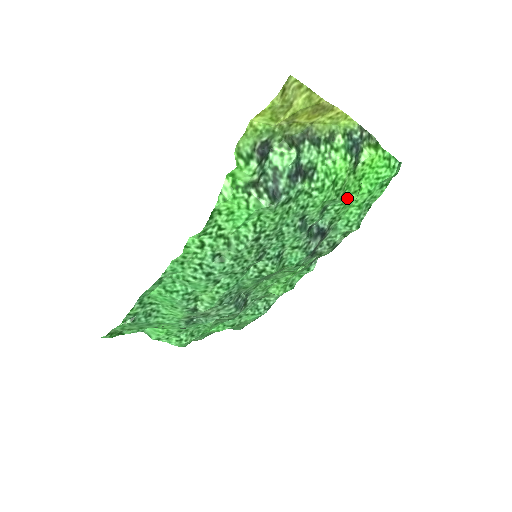
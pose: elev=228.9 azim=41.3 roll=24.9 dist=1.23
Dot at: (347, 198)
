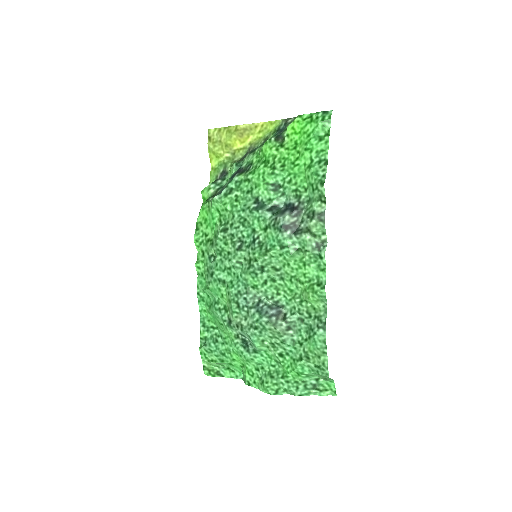
Dot at: (292, 167)
